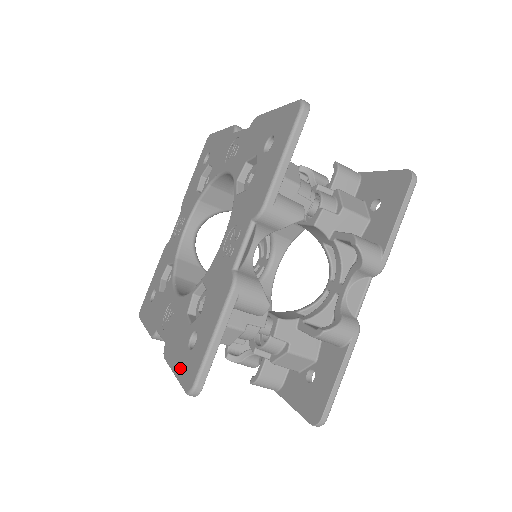
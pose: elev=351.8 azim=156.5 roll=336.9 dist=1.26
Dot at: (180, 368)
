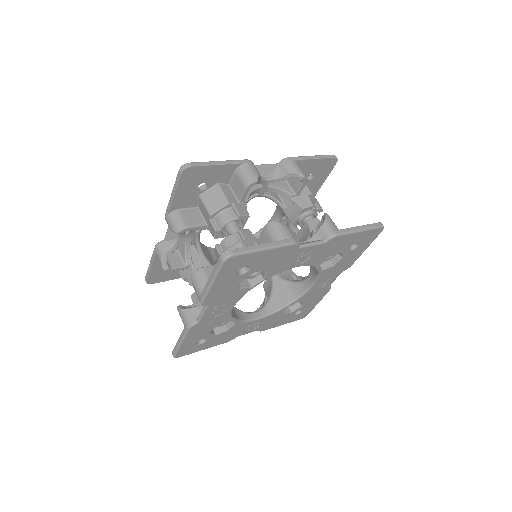
Dot at: occluded
